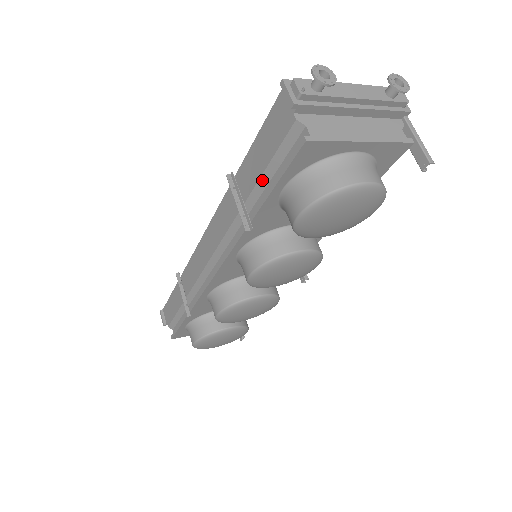
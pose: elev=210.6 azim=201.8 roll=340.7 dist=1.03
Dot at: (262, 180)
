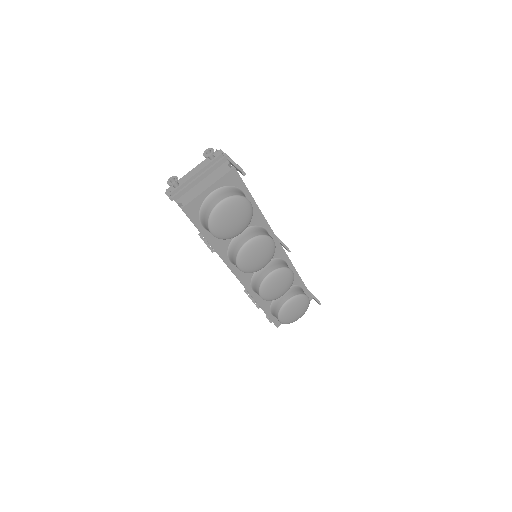
Dot at: occluded
